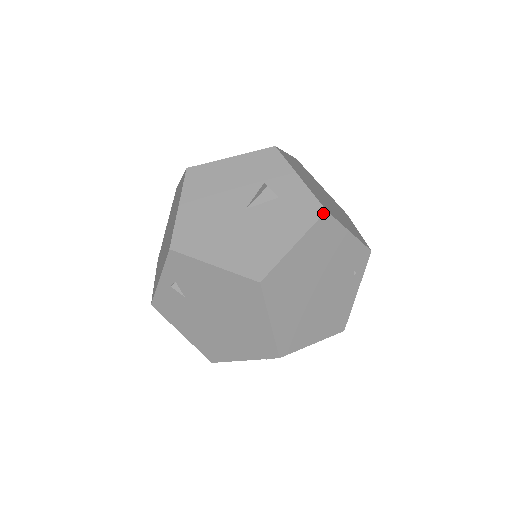
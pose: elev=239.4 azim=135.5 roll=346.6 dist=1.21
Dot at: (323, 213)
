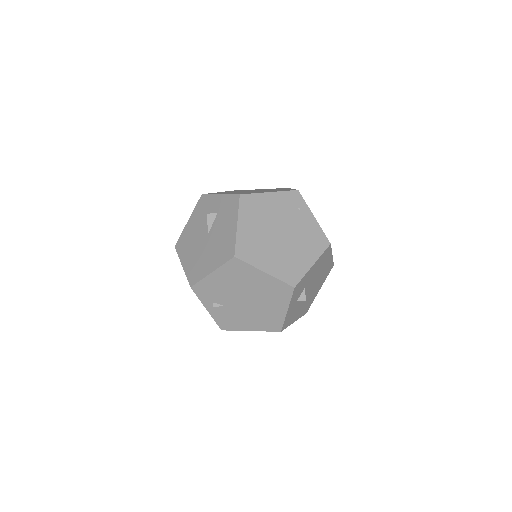
Dot at: (239, 197)
